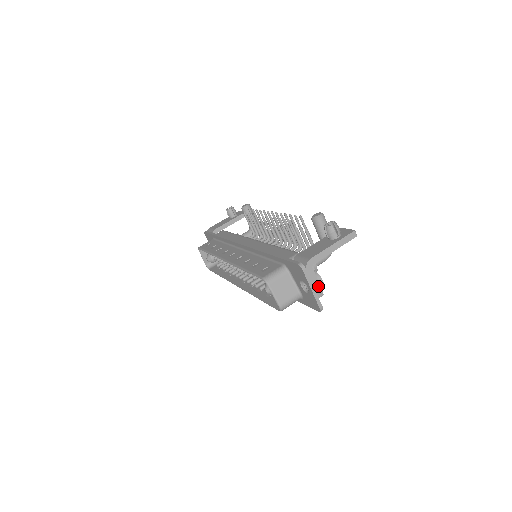
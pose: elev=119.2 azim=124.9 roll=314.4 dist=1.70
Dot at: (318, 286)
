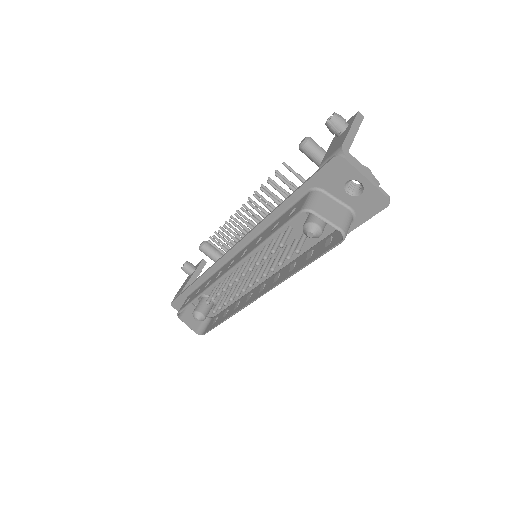
Dot at: (369, 173)
